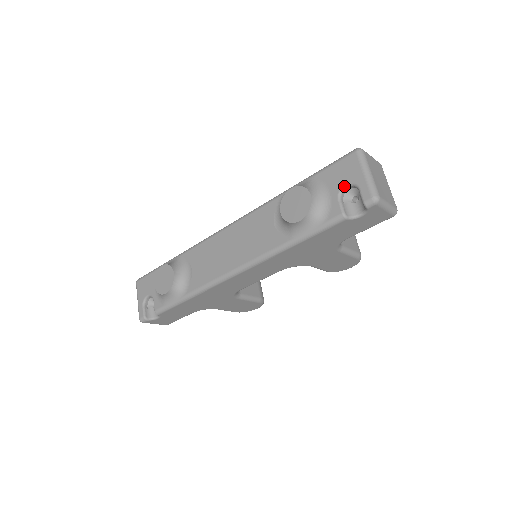
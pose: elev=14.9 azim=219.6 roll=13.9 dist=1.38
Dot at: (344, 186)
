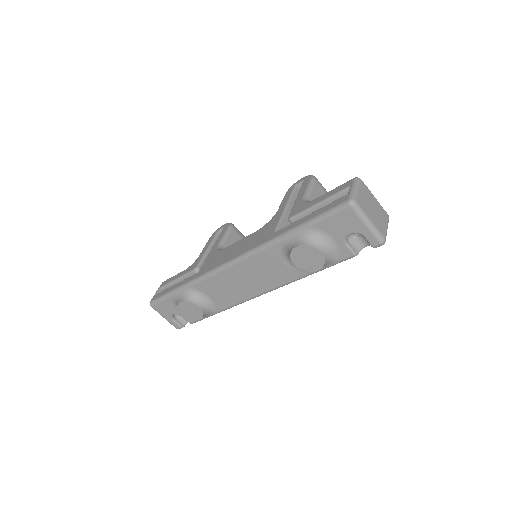
Dot at: (348, 235)
